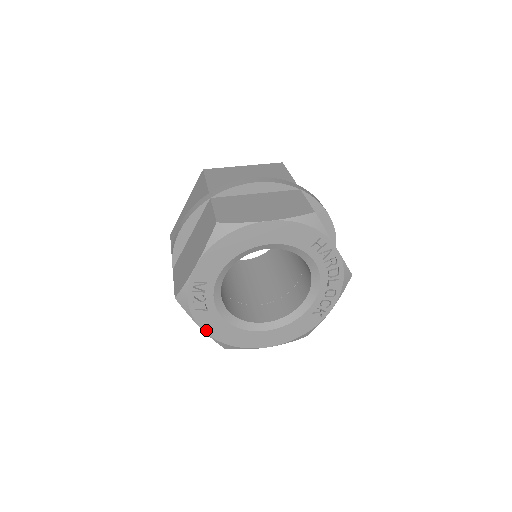
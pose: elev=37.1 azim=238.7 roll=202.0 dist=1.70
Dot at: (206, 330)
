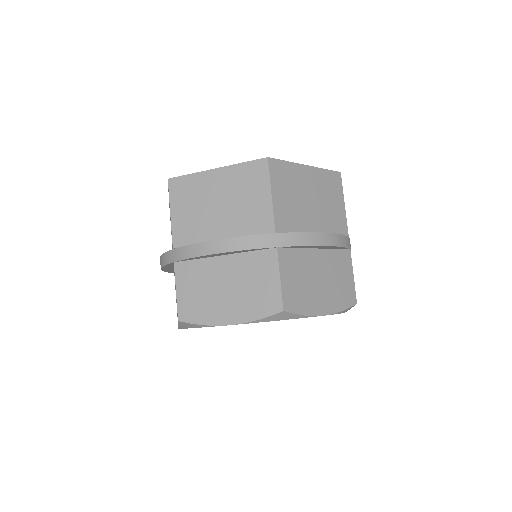
Dot at: occluded
